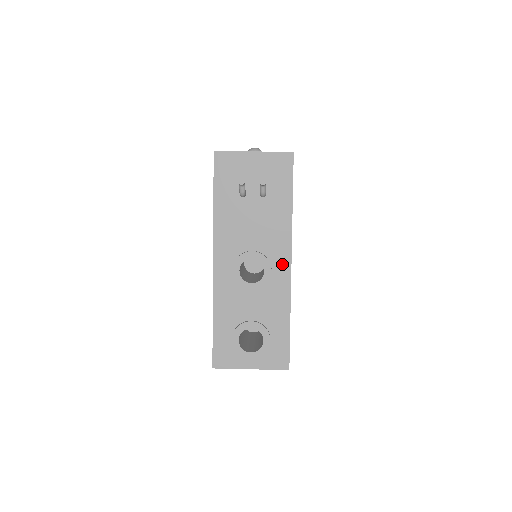
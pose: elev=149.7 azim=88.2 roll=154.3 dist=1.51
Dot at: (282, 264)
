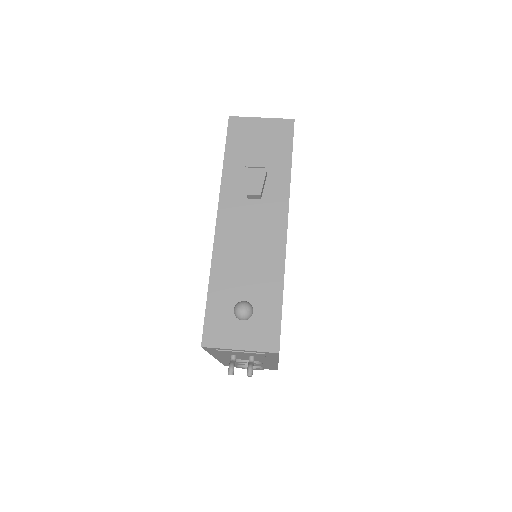
Dot at: occluded
